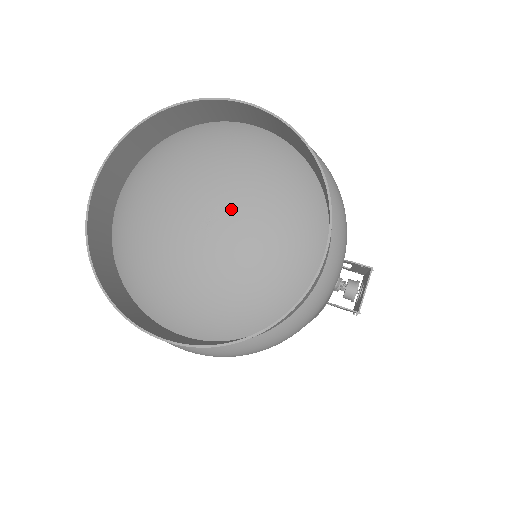
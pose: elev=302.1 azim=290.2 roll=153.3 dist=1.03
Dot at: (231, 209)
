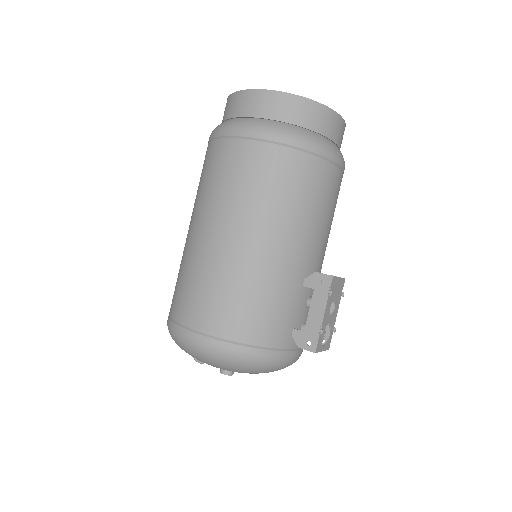
Dot at: occluded
